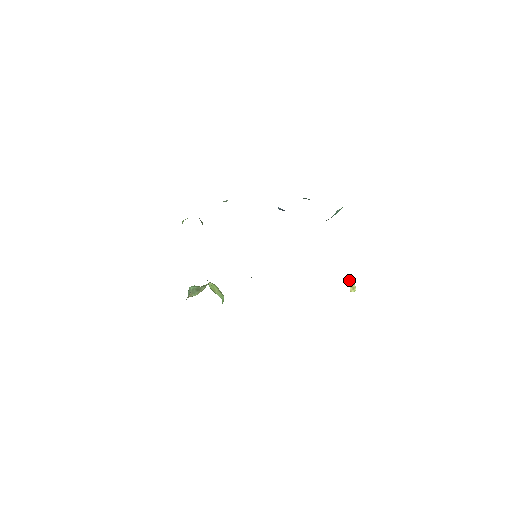
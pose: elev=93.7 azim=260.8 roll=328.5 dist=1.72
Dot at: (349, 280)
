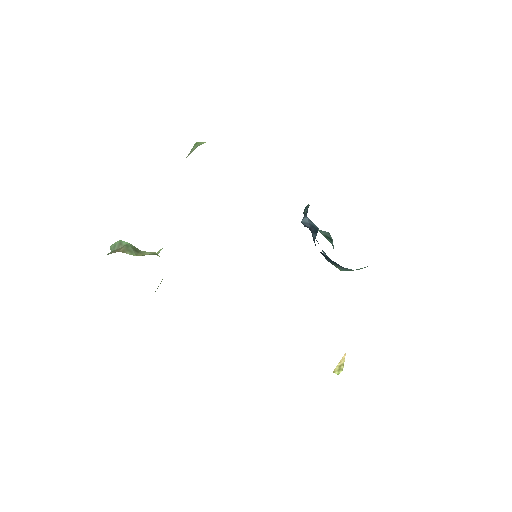
Dot at: (343, 356)
